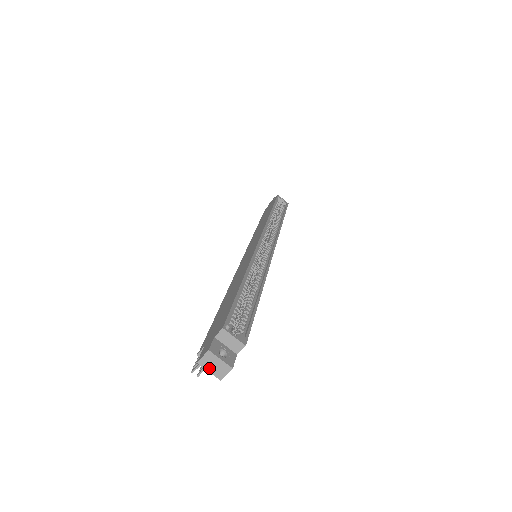
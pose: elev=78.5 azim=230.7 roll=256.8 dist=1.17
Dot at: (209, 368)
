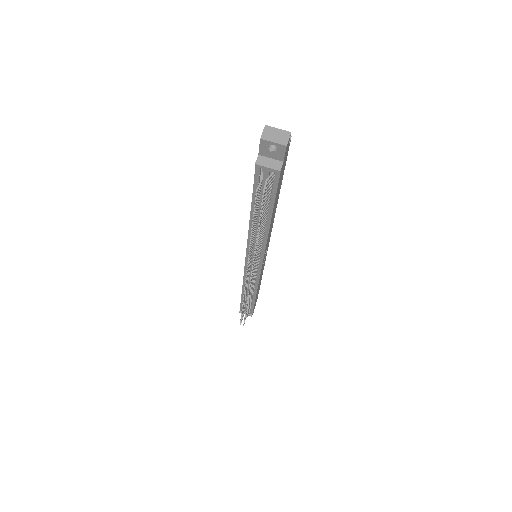
Dot at: (272, 139)
